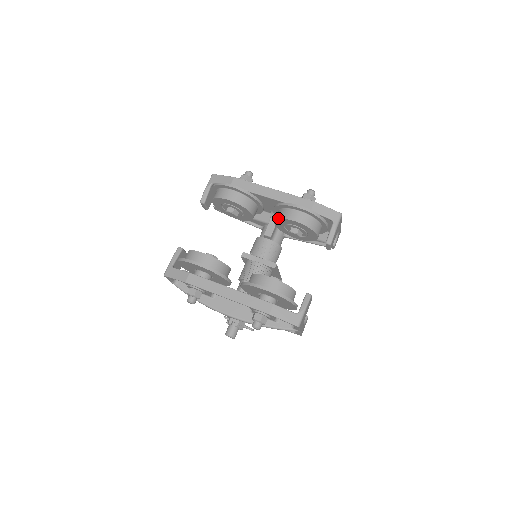
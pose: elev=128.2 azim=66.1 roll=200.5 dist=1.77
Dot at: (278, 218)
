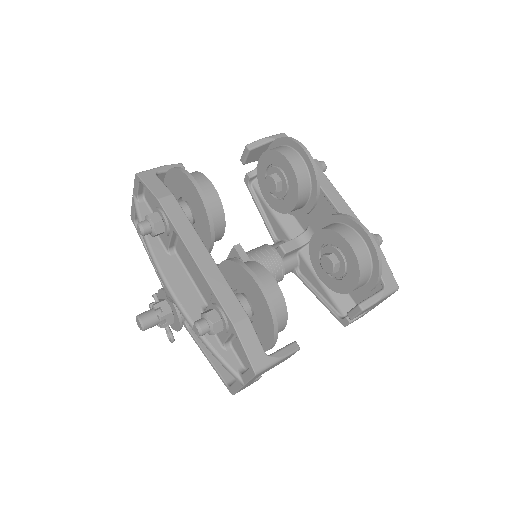
Dot at: (329, 228)
